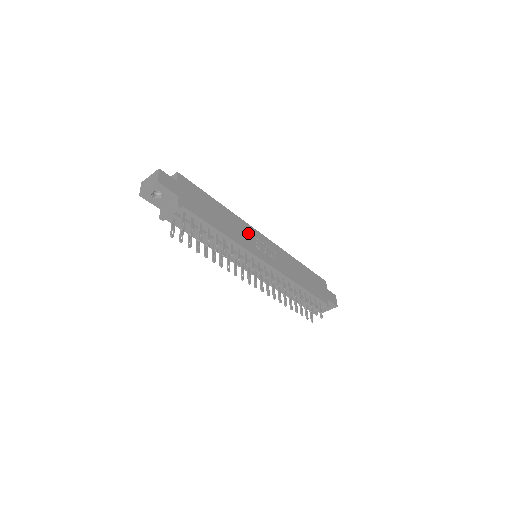
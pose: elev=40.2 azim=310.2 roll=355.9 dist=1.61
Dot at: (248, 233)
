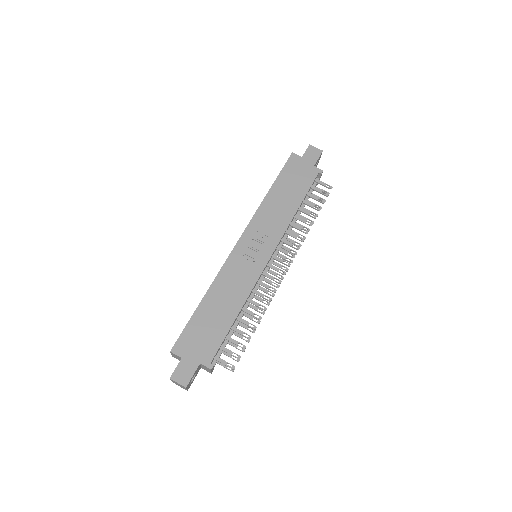
Dot at: (236, 269)
